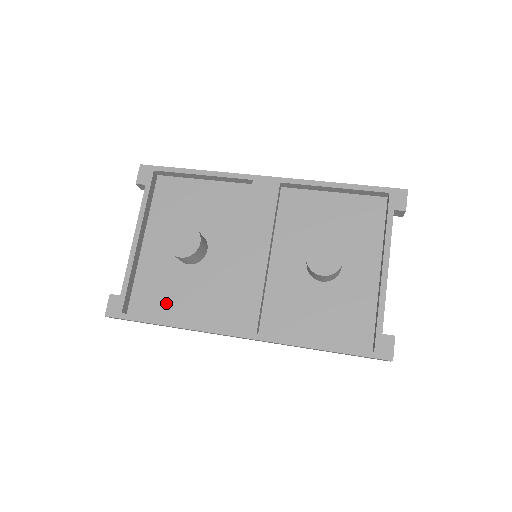
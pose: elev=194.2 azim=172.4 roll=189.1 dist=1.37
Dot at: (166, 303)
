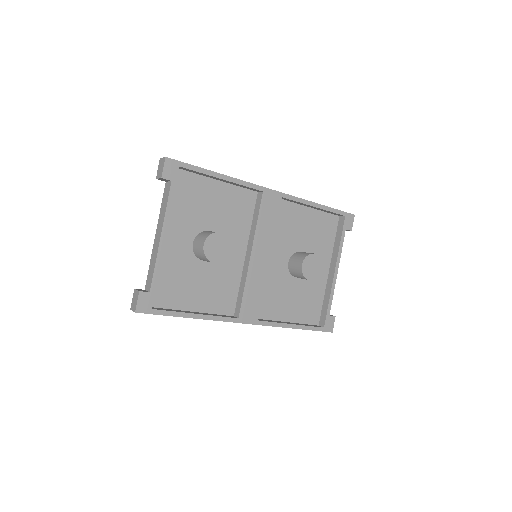
Dot at: (184, 296)
